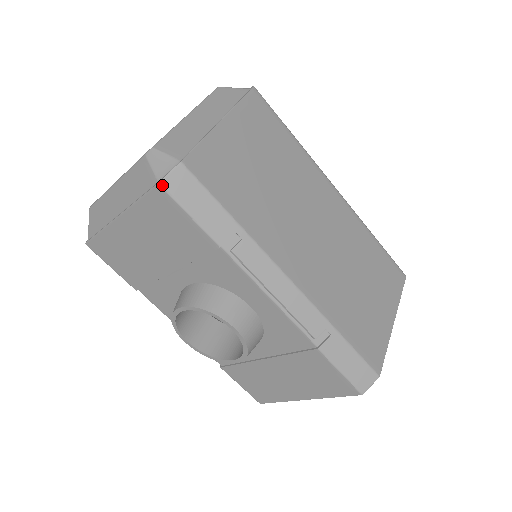
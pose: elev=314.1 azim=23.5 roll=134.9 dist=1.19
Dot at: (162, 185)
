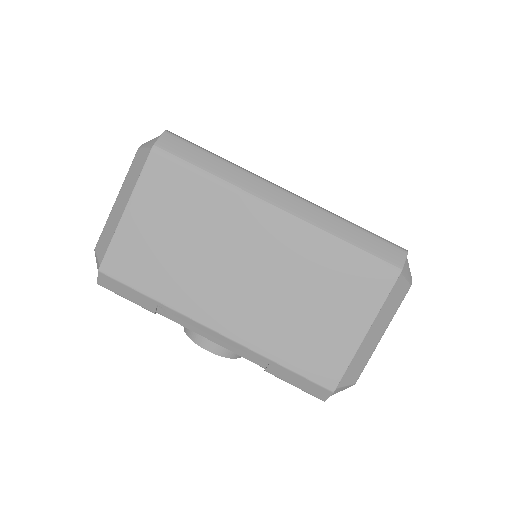
Dot at: (100, 285)
